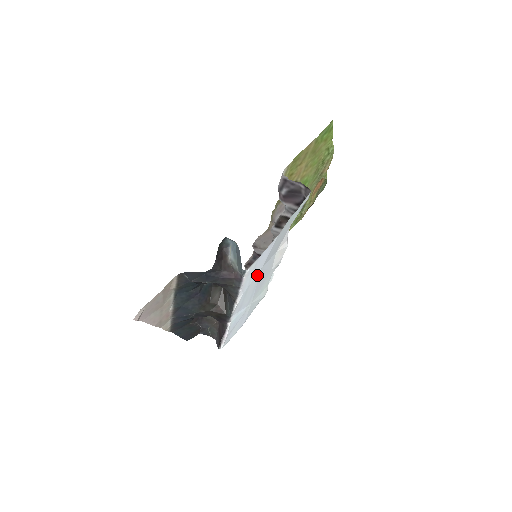
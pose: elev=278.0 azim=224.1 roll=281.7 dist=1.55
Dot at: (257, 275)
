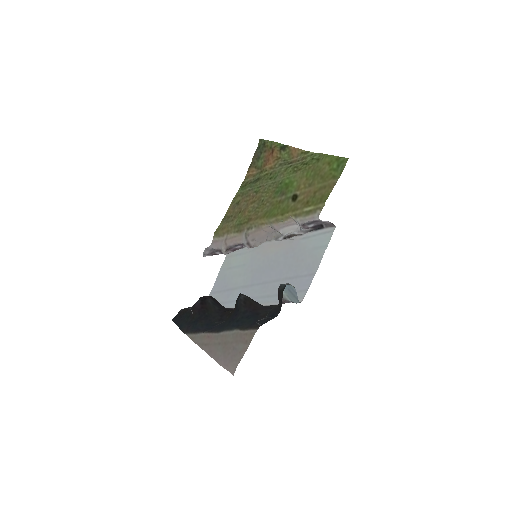
Dot at: occluded
